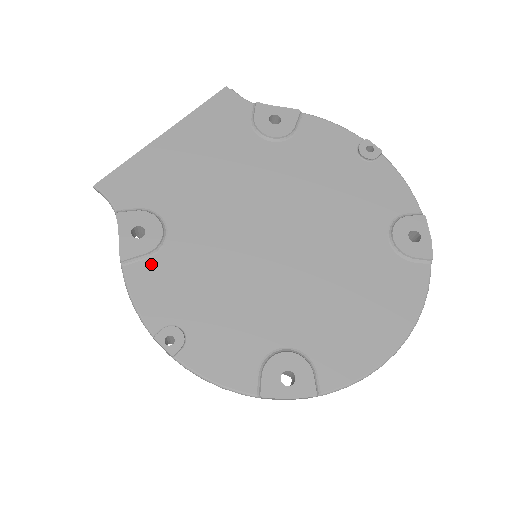
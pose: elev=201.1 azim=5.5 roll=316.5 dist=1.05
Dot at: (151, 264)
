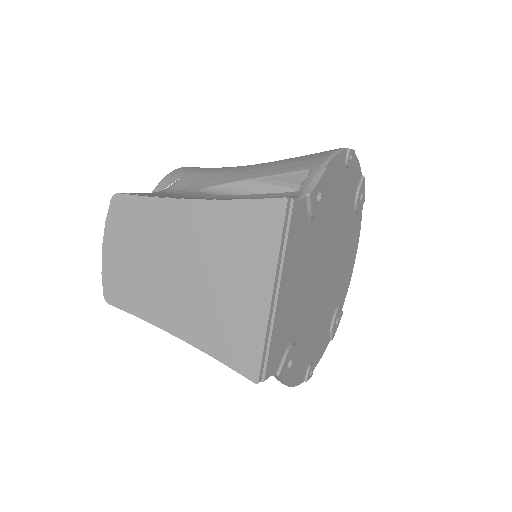
Dot at: (296, 365)
